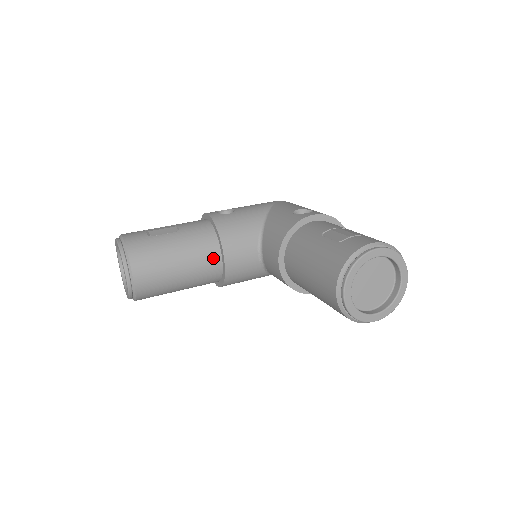
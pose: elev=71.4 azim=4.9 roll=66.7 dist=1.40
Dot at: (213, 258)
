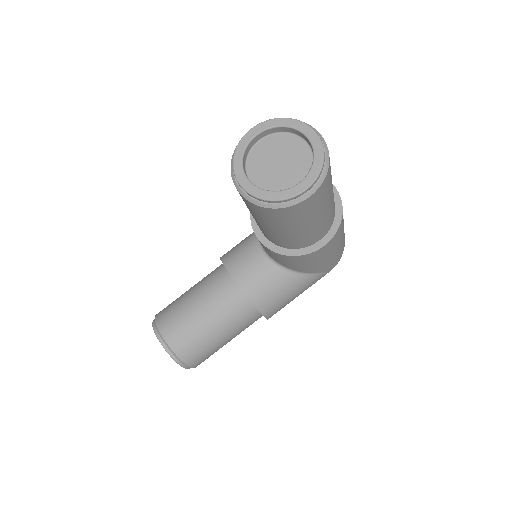
Dot at: (226, 285)
